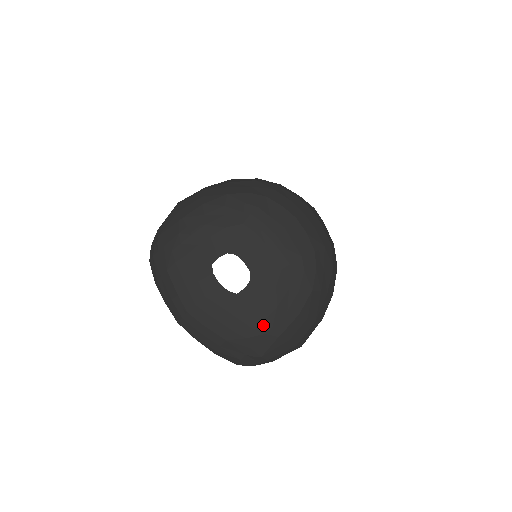
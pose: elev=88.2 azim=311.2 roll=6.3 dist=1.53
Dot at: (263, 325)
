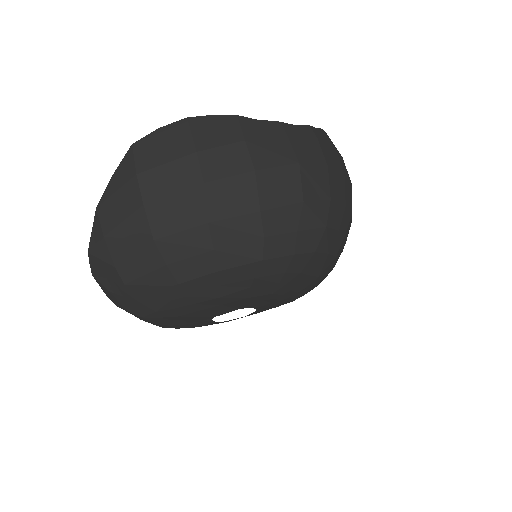
Dot at: occluded
